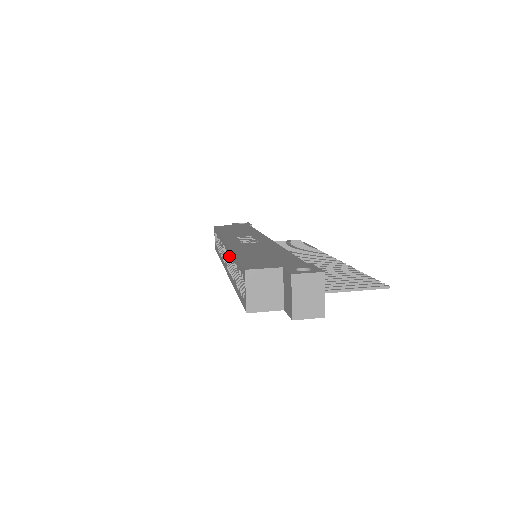
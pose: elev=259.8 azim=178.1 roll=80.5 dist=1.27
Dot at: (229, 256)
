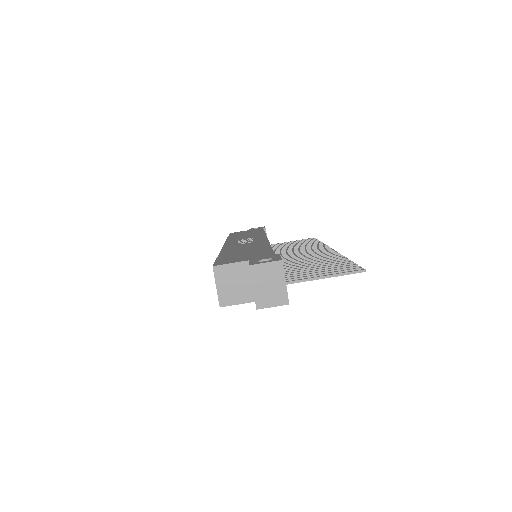
Dot at: occluded
